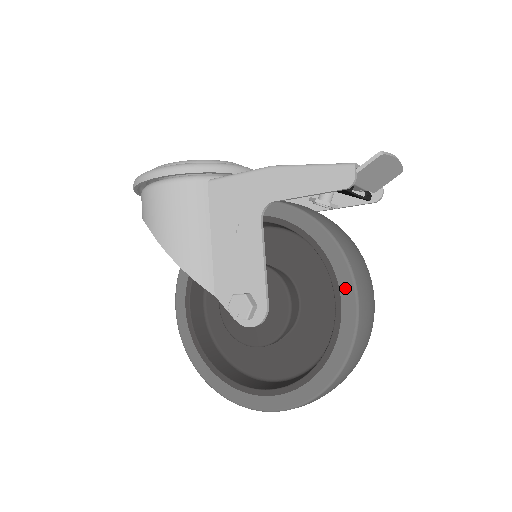
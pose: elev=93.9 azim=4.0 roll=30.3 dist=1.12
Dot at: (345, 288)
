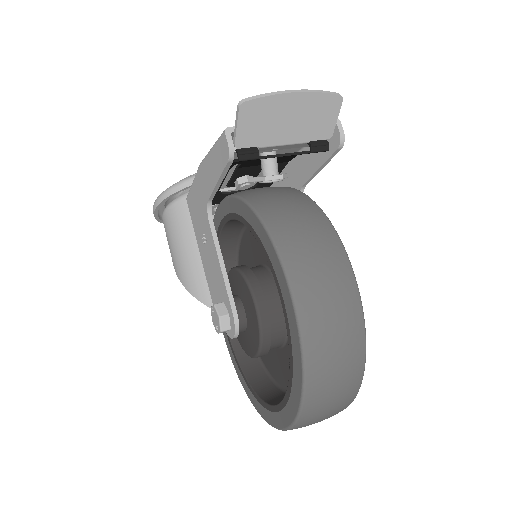
Dot at: (279, 276)
